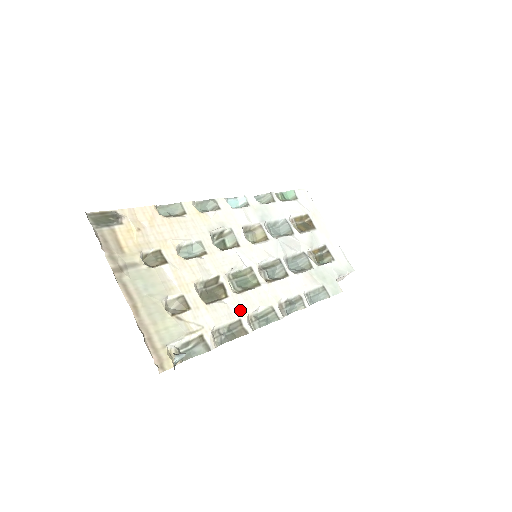
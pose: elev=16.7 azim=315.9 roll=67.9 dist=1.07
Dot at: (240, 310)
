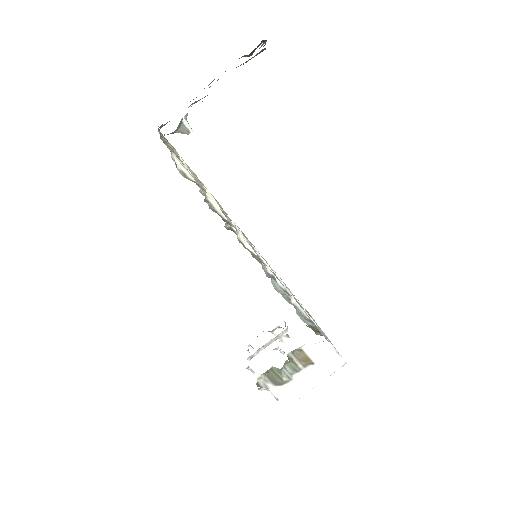
Dot at: (233, 225)
